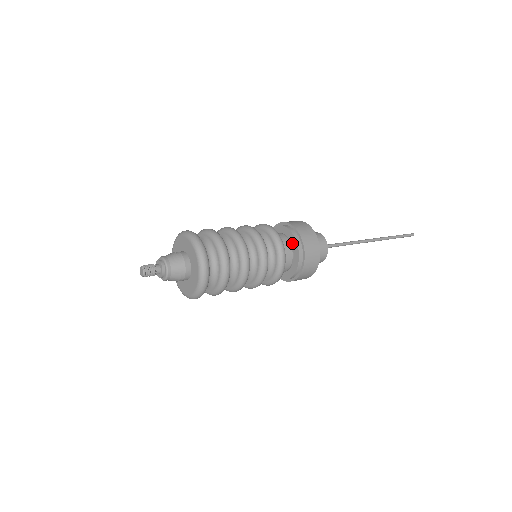
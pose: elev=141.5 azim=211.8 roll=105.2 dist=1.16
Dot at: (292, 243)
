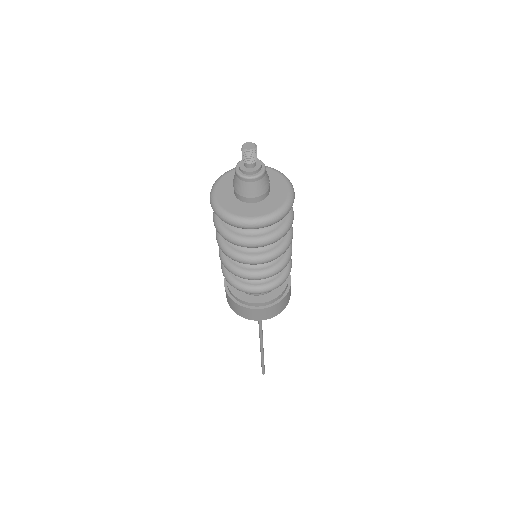
Dot at: occluded
